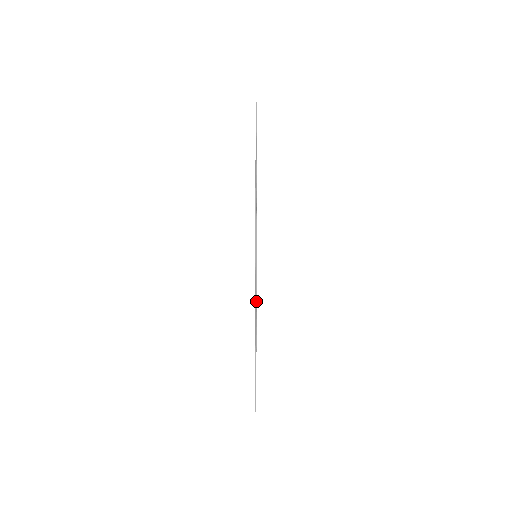
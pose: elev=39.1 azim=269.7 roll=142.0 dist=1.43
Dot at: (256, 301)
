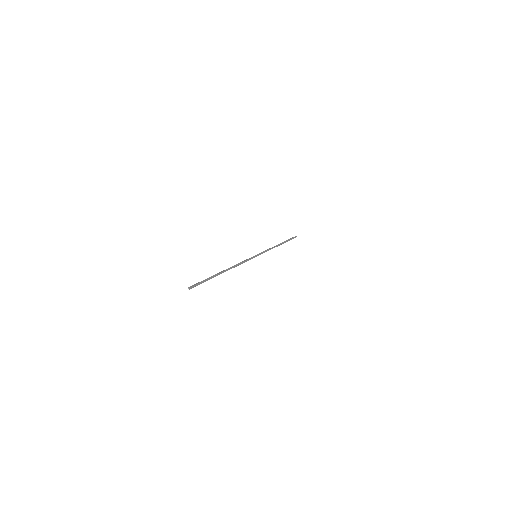
Dot at: occluded
